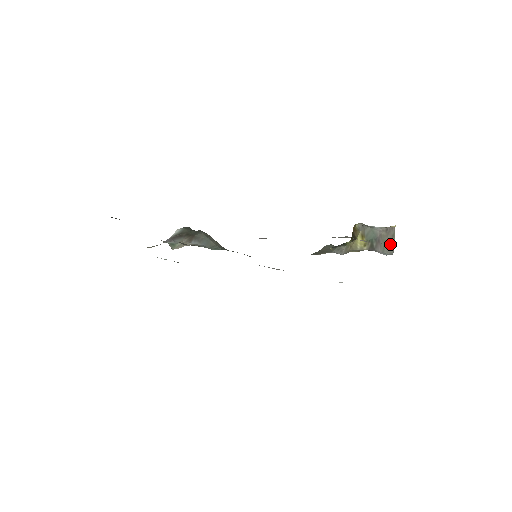
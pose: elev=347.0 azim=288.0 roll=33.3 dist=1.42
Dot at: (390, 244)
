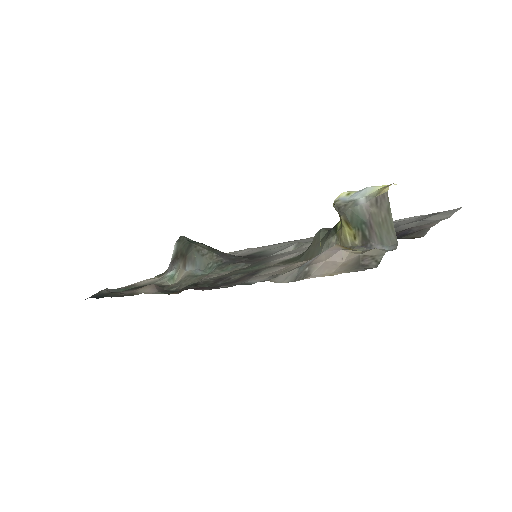
Dot at: (388, 228)
